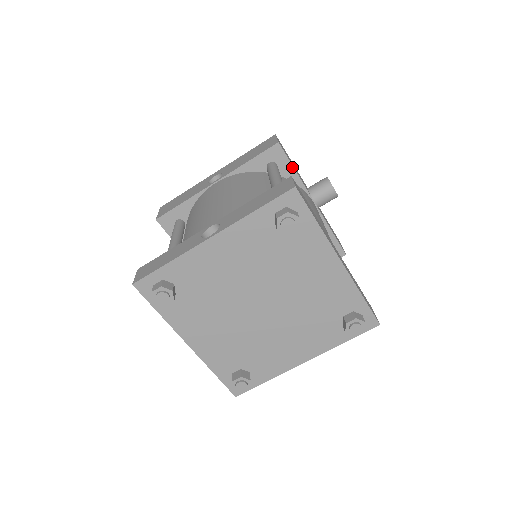
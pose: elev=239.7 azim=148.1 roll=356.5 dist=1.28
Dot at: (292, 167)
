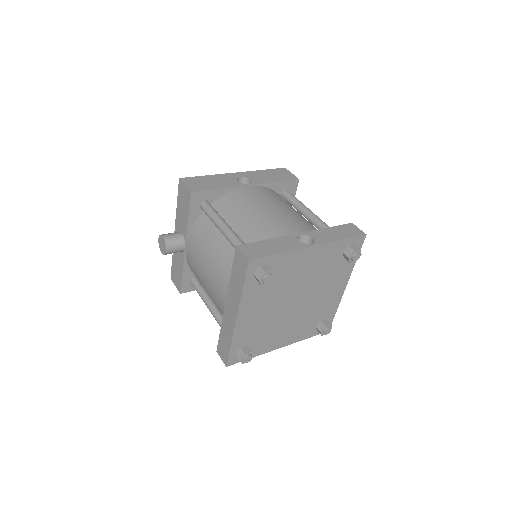
Dot at: occluded
